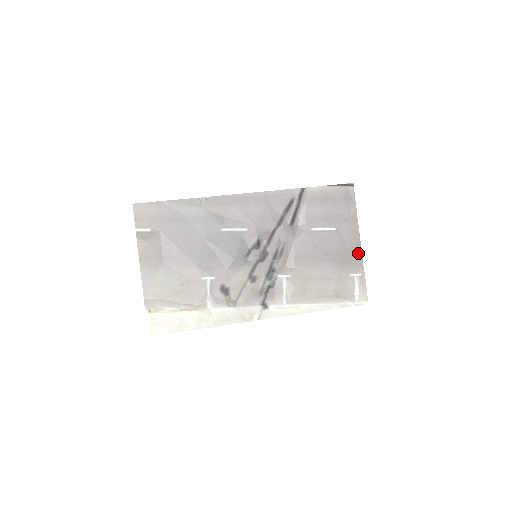
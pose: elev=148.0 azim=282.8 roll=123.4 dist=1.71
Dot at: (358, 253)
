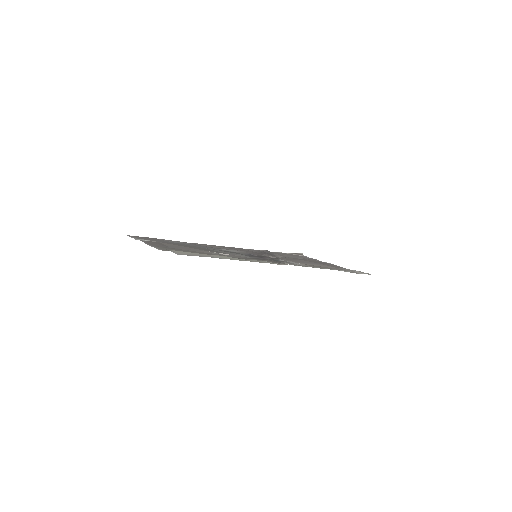
Dot at: occluded
